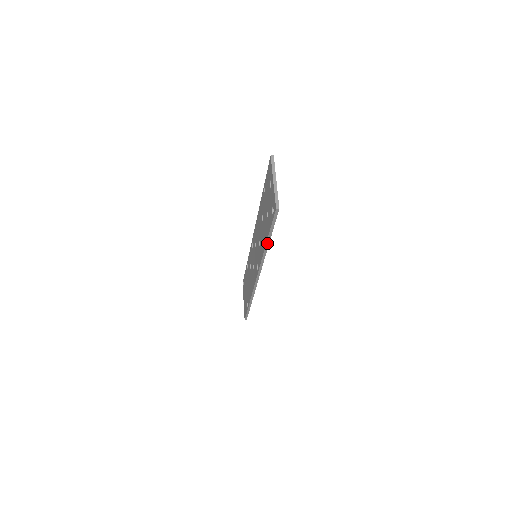
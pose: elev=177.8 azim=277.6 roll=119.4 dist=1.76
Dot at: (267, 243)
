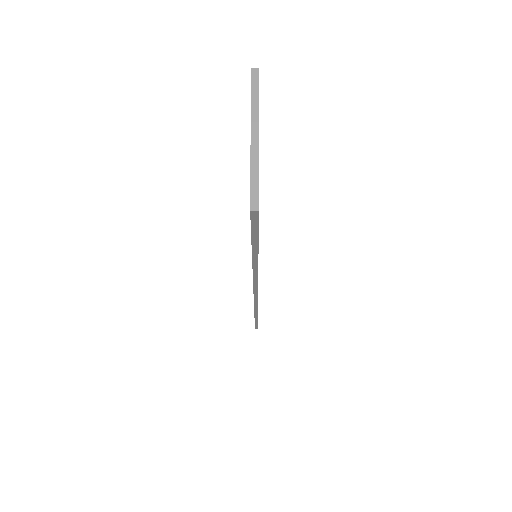
Dot at: (254, 262)
